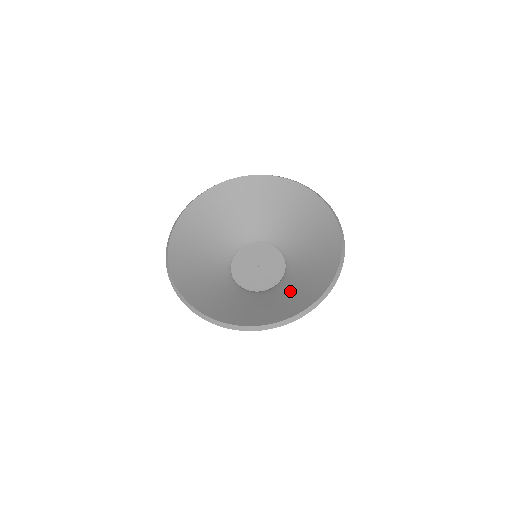
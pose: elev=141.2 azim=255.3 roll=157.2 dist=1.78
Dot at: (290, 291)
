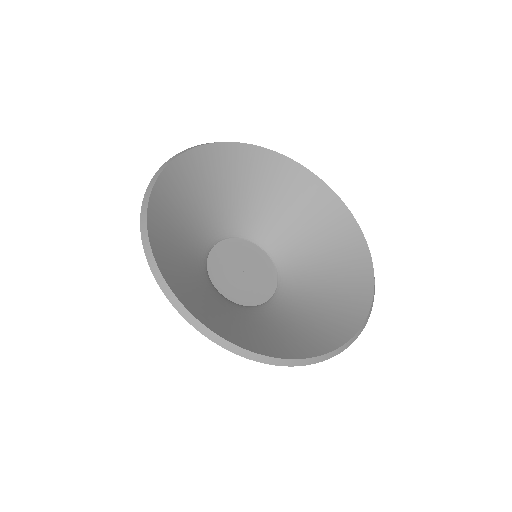
Dot at: (312, 300)
